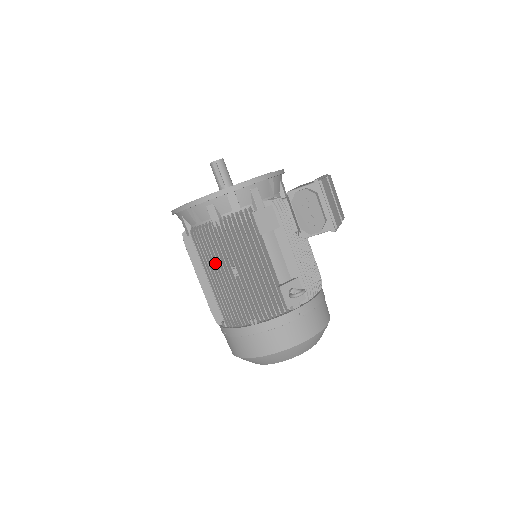
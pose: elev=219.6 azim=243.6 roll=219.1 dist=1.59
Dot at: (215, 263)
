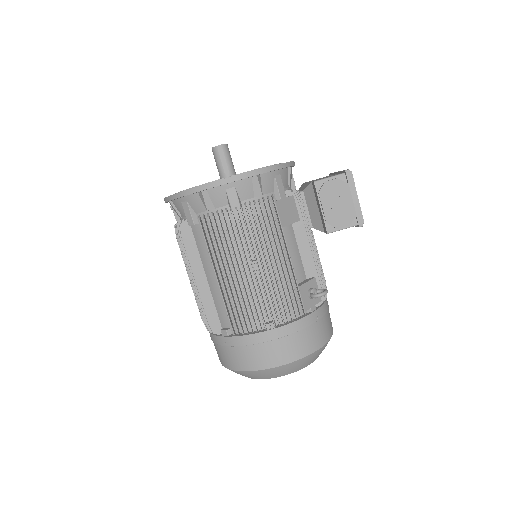
Dot at: (230, 257)
